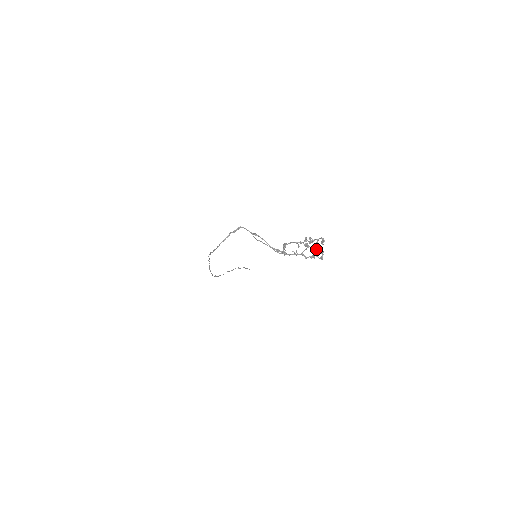
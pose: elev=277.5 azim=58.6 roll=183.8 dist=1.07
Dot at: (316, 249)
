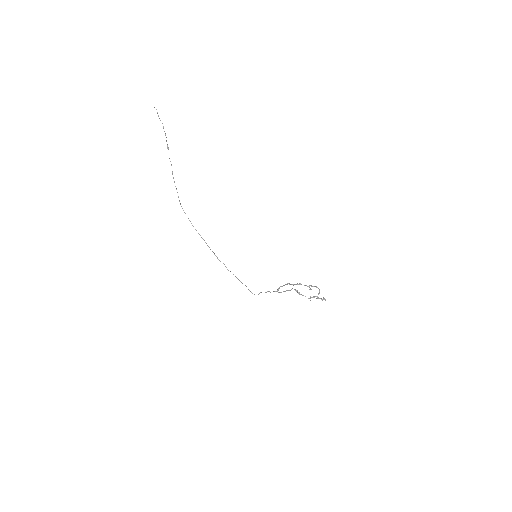
Dot at: occluded
